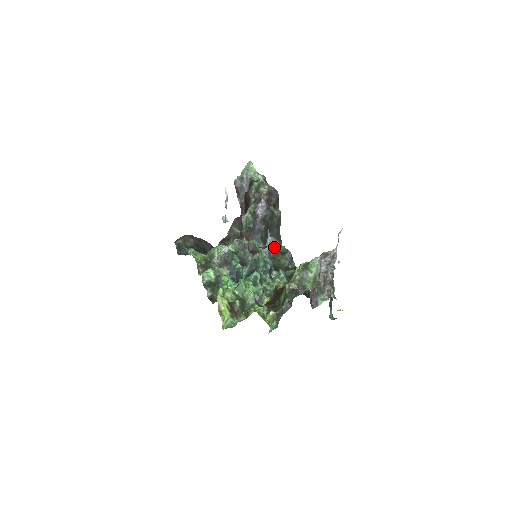
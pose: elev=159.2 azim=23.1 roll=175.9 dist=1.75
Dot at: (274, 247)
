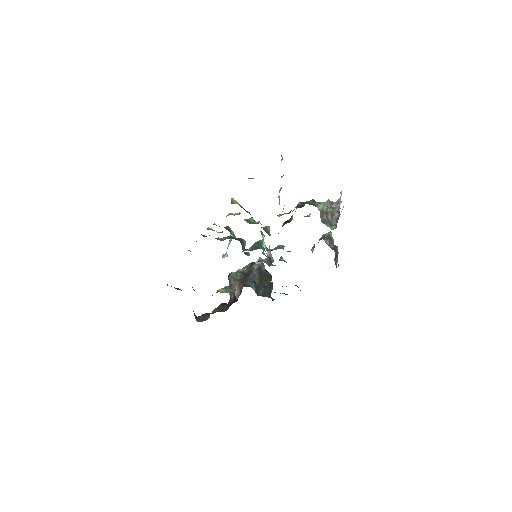
Dot at: occluded
